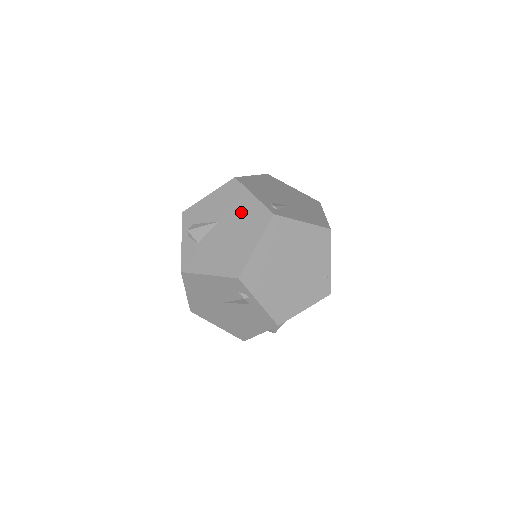
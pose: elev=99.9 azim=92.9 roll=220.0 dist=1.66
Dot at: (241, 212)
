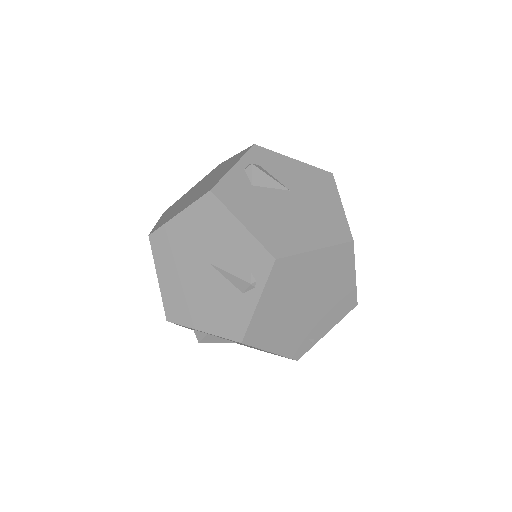
Dot at: (320, 206)
